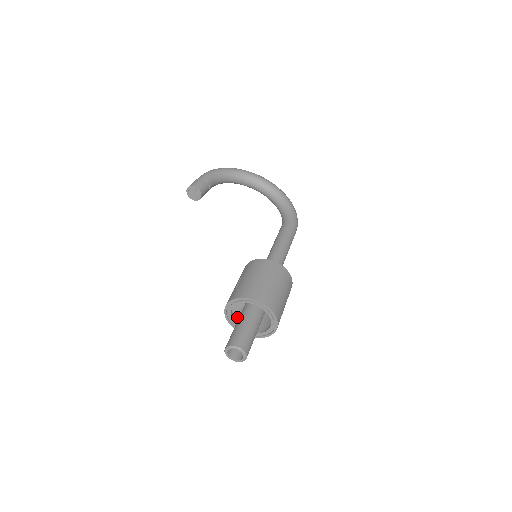
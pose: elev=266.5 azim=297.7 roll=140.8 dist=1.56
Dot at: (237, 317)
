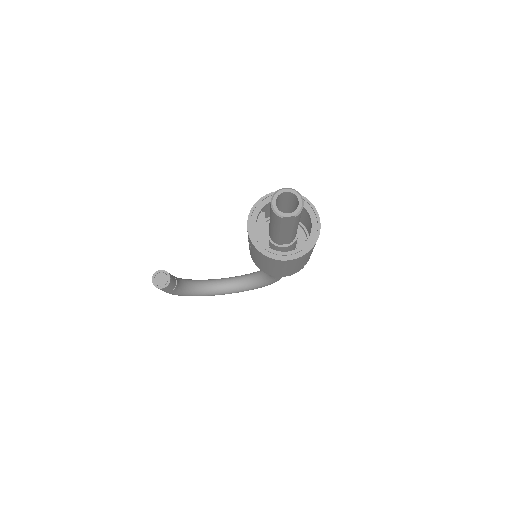
Dot at: occluded
